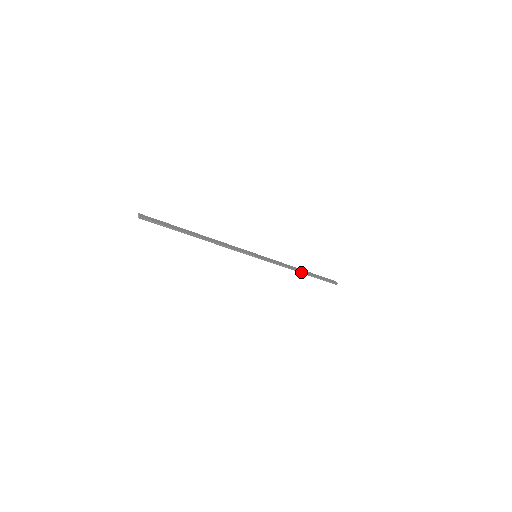
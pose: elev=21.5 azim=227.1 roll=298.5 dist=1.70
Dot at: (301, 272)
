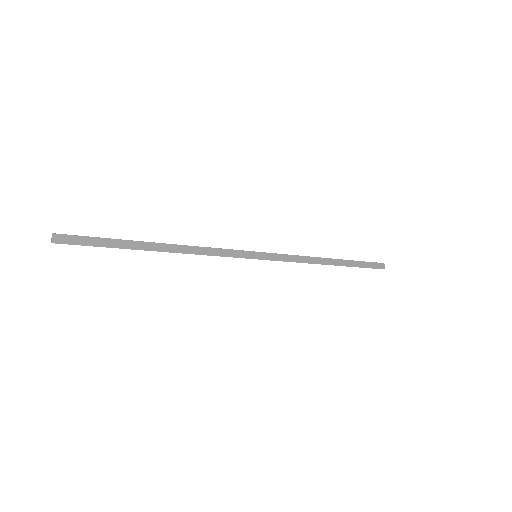
Dot at: (328, 264)
